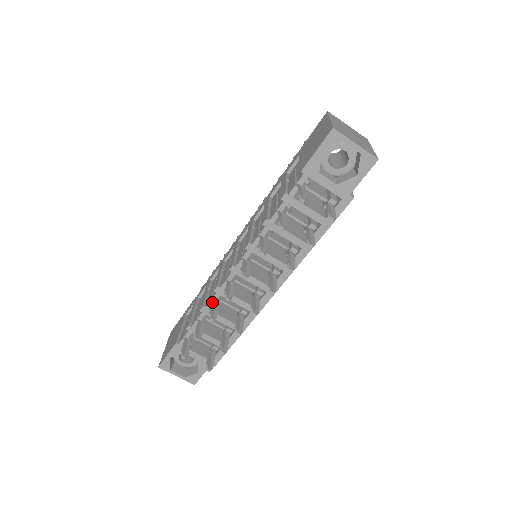
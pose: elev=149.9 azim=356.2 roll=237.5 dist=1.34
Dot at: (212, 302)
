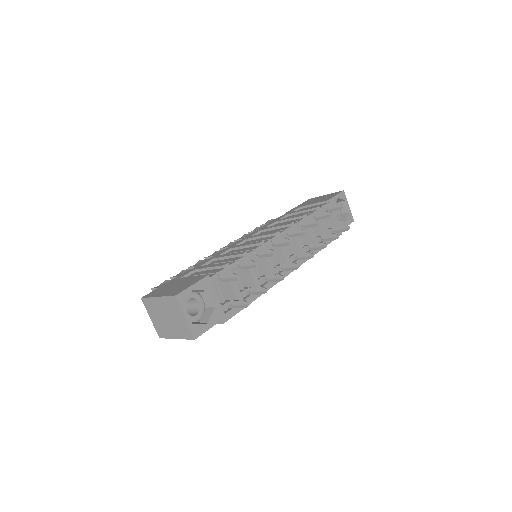
Dot at: (254, 252)
